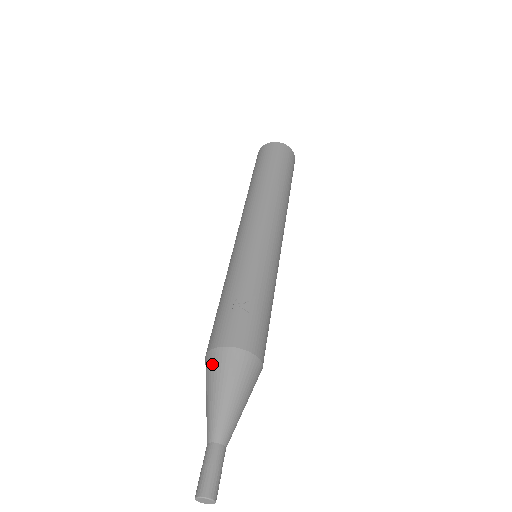
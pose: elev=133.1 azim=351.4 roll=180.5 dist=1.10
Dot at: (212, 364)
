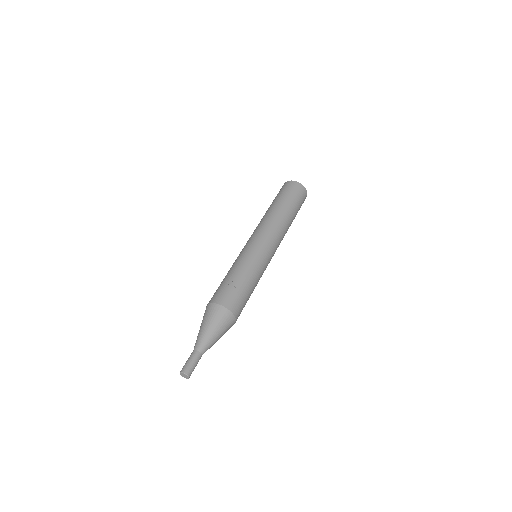
Dot at: (208, 311)
